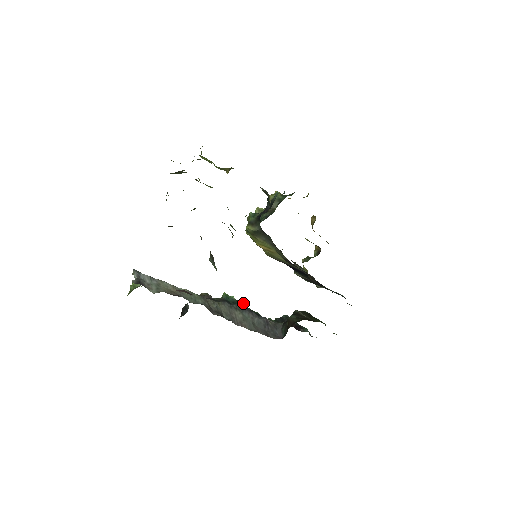
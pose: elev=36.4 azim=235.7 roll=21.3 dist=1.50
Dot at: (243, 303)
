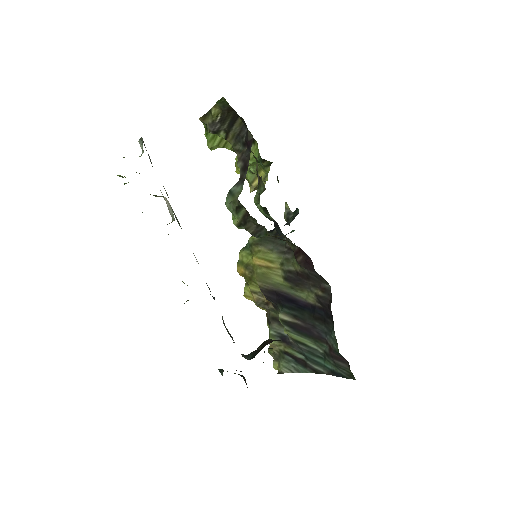
Dot at: (214, 297)
